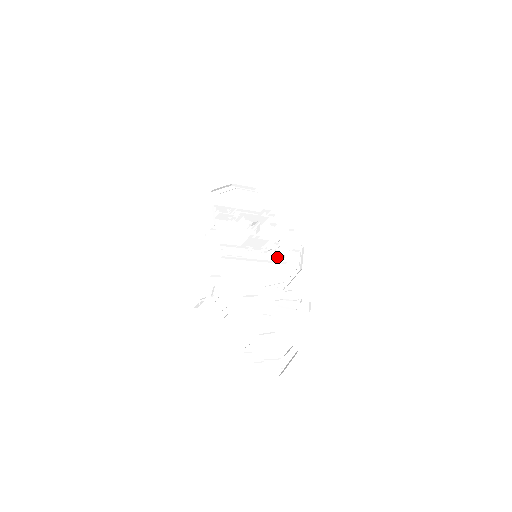
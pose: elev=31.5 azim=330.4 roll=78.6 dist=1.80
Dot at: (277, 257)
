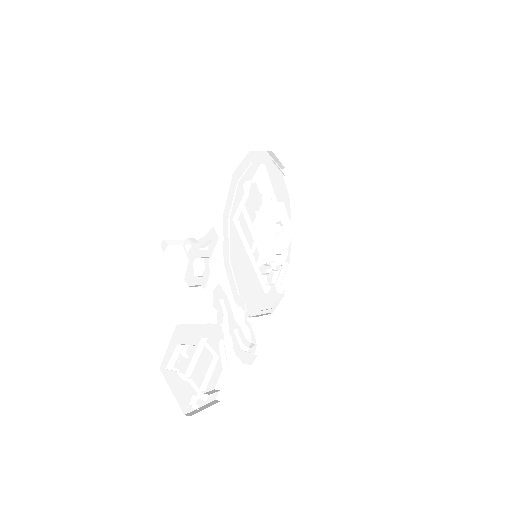
Dot at: (267, 278)
